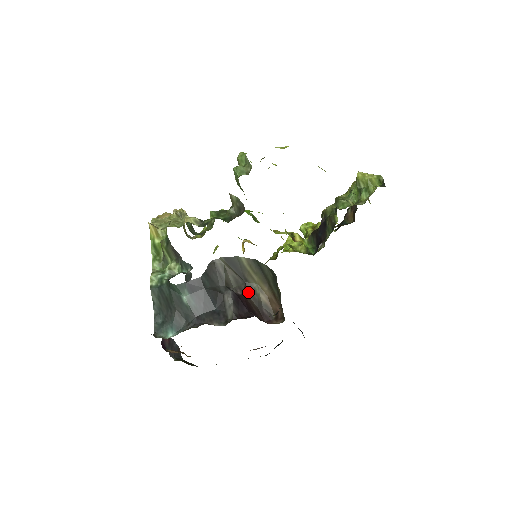
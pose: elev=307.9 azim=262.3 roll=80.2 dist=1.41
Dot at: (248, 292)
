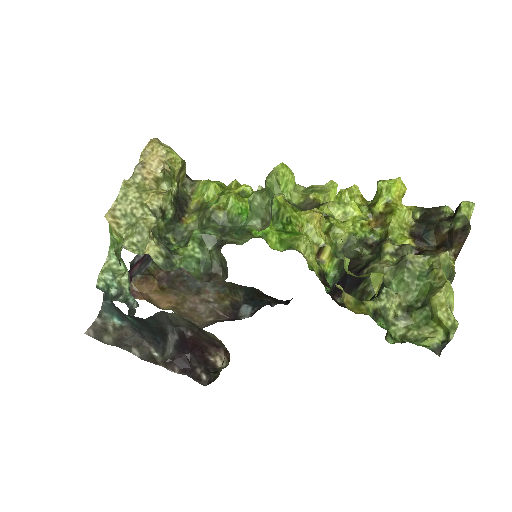
Dot at: (201, 333)
